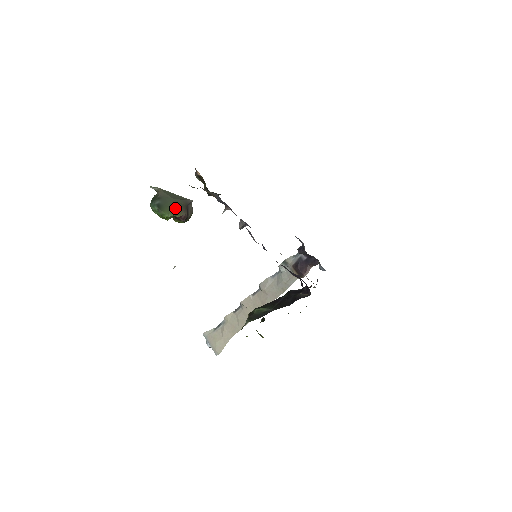
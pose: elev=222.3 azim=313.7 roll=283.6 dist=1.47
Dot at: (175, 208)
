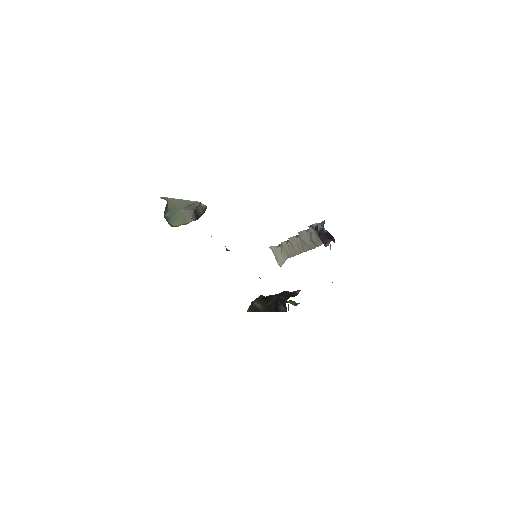
Dot at: (182, 218)
